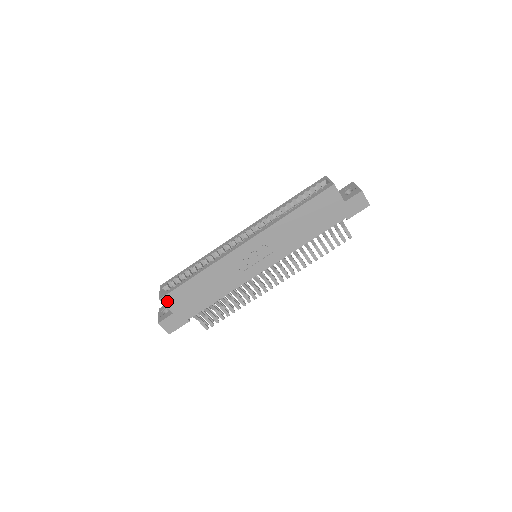
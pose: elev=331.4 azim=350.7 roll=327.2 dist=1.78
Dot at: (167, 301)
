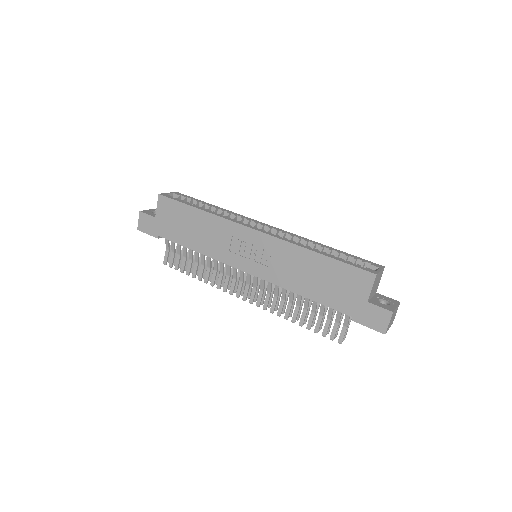
Dot at: (162, 202)
